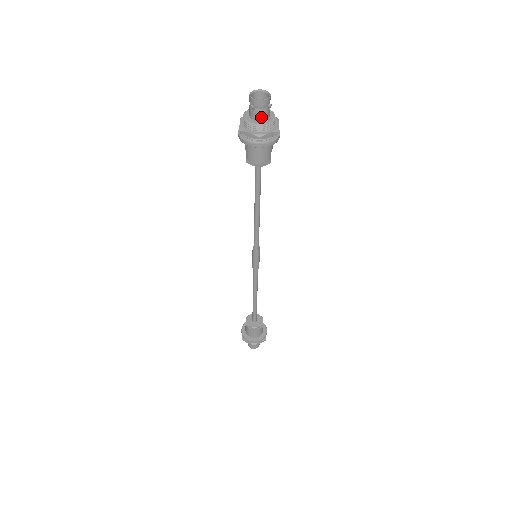
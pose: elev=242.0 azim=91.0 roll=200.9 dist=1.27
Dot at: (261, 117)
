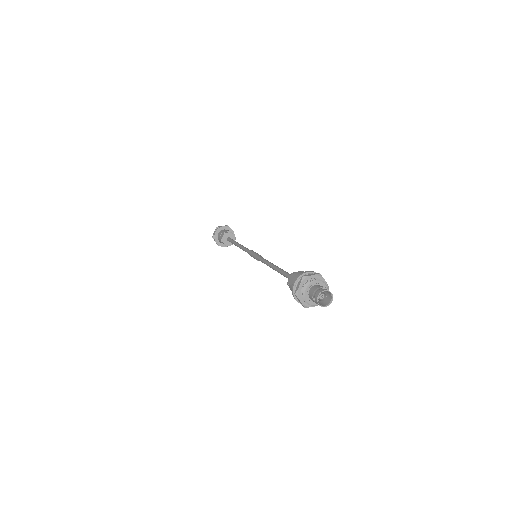
Dot at: occluded
